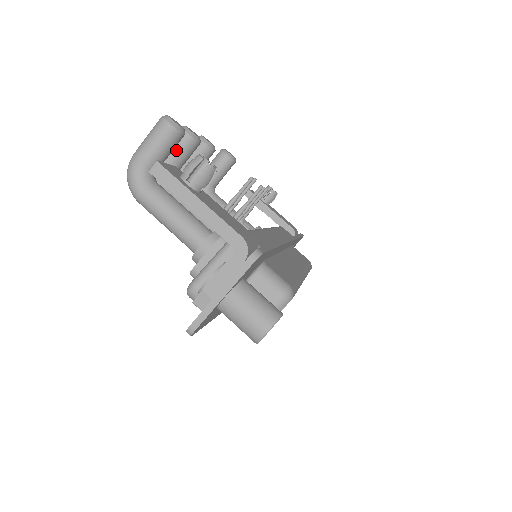
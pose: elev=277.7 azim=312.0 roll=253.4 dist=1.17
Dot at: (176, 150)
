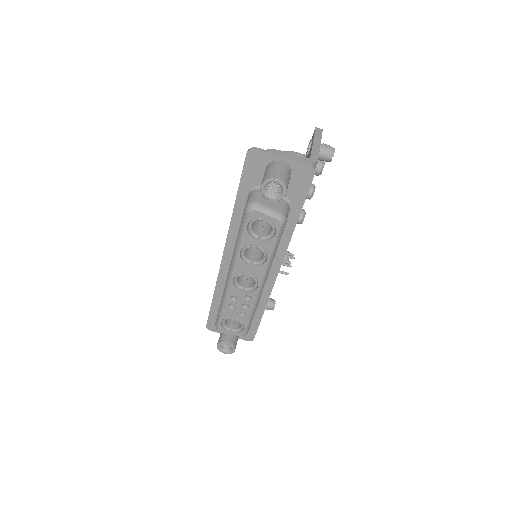
Dot at: occluded
